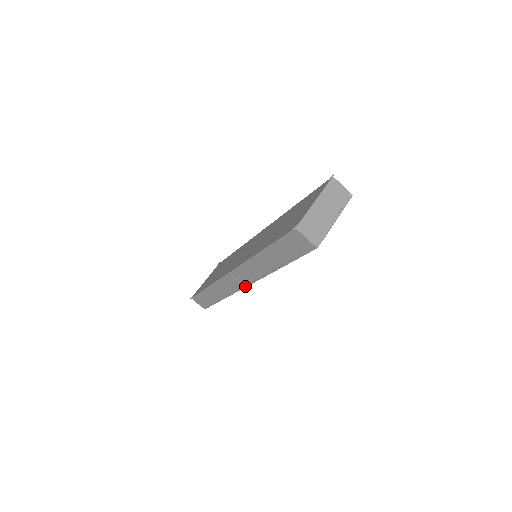
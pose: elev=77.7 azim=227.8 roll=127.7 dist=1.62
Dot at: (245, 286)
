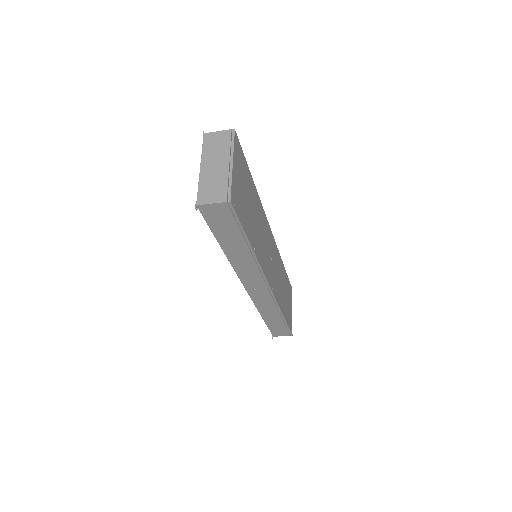
Dot at: (269, 289)
